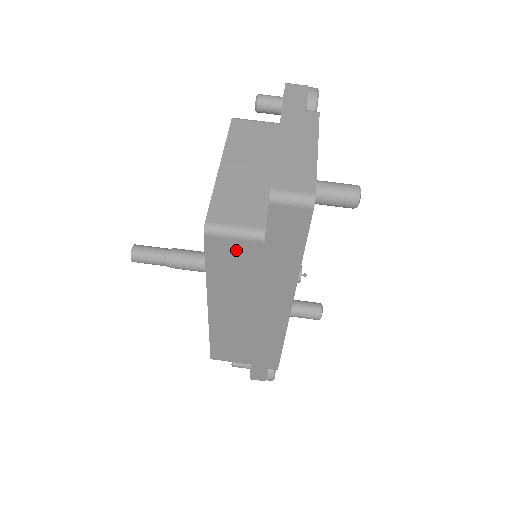
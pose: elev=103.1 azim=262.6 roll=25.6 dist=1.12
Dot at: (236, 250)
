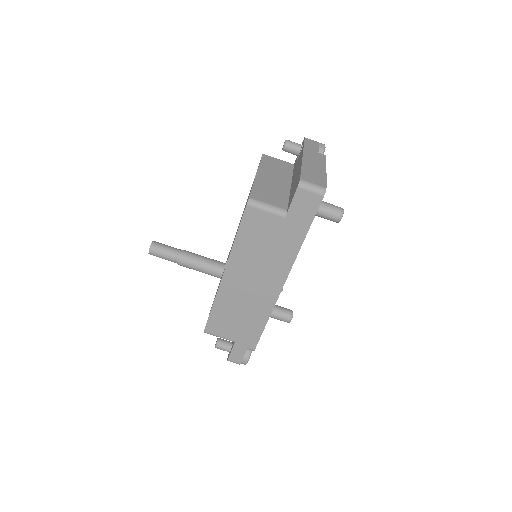
Dot at: (264, 222)
